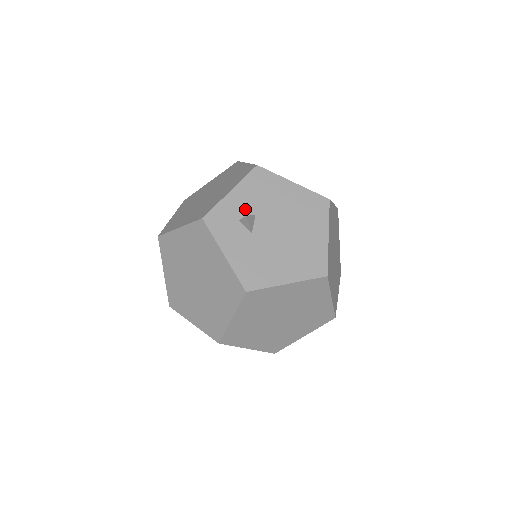
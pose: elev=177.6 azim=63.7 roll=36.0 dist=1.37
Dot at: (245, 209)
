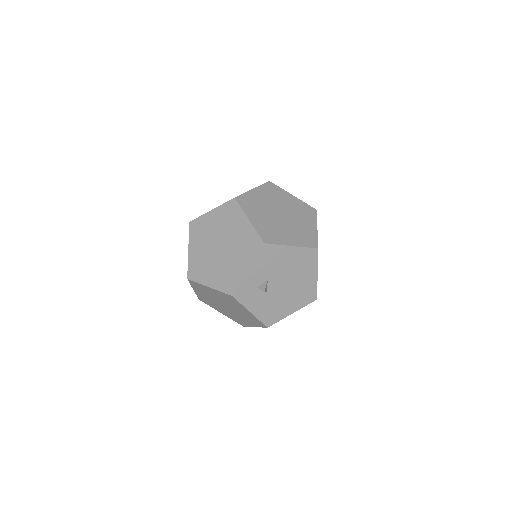
Dot at: (260, 279)
